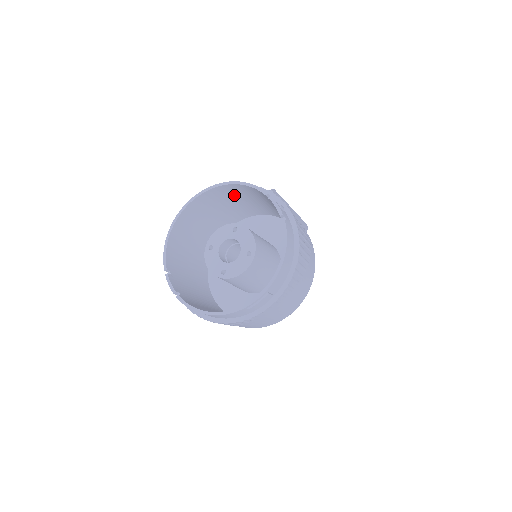
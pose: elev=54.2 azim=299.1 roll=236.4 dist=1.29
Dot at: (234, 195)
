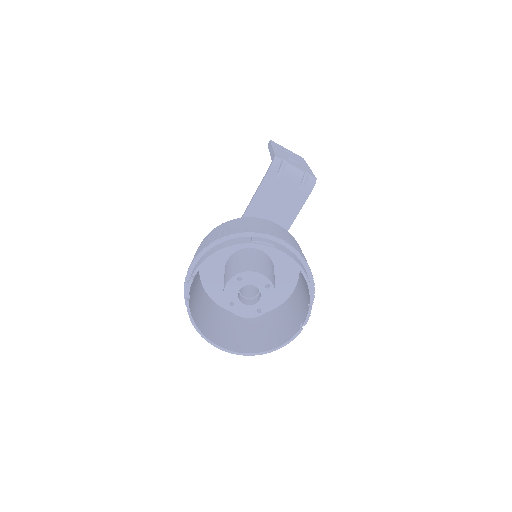
Dot at: occluded
